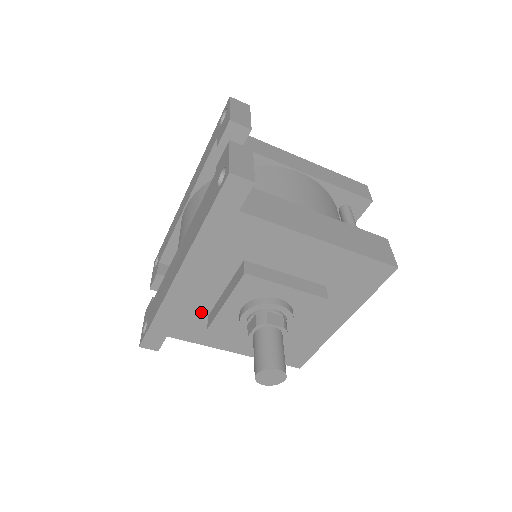
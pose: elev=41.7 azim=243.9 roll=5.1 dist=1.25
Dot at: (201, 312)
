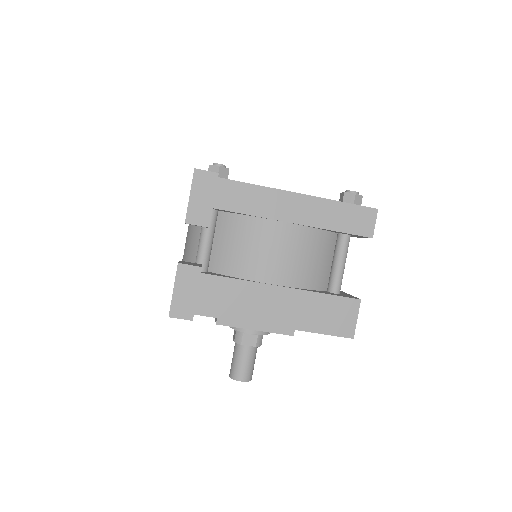
Dot at: occluded
